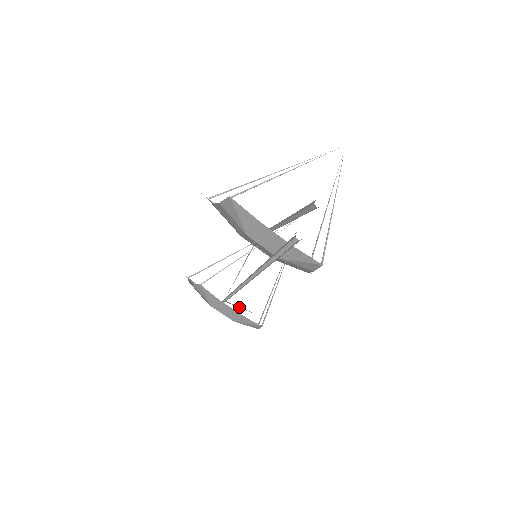
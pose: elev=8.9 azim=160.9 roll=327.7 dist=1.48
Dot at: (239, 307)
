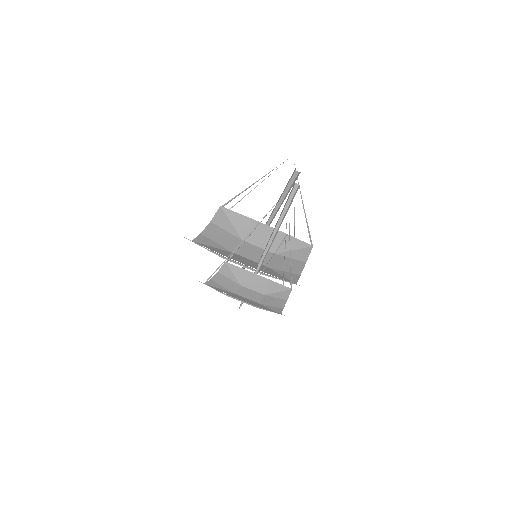
Dot at: (271, 258)
